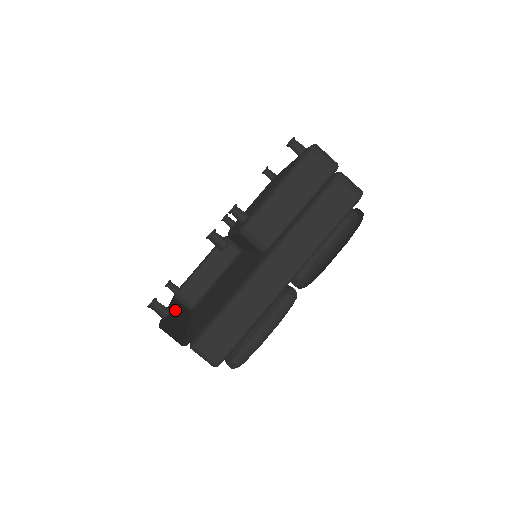
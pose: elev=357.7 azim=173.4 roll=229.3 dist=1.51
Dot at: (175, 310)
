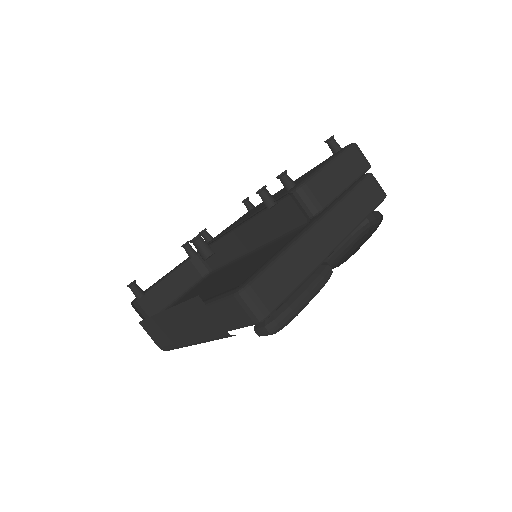
Dot at: occluded
